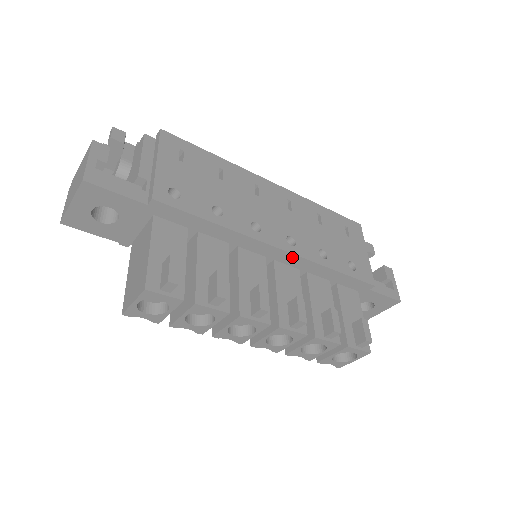
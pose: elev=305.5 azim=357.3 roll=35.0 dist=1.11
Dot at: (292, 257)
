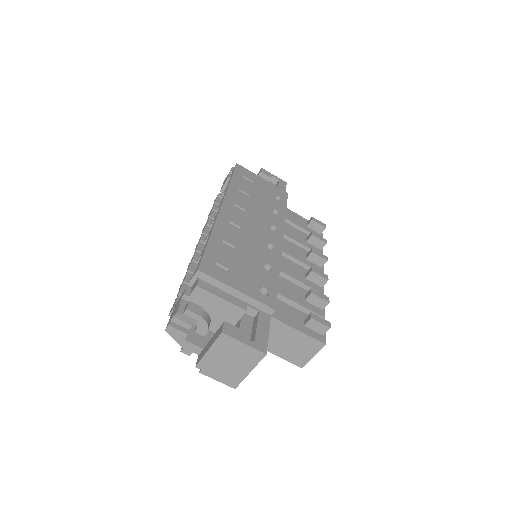
Dot at: occluded
